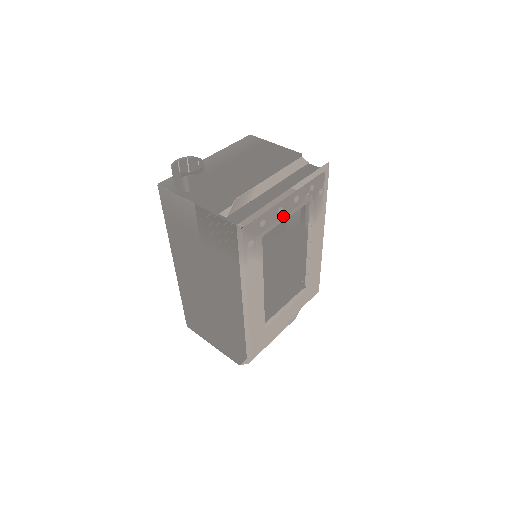
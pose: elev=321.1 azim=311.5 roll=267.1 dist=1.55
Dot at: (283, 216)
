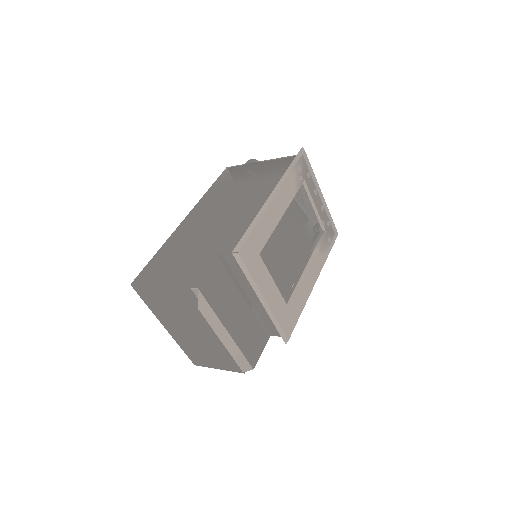
Dot at: (315, 198)
